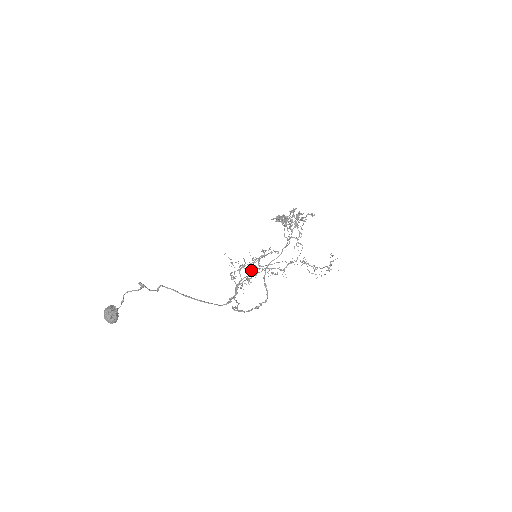
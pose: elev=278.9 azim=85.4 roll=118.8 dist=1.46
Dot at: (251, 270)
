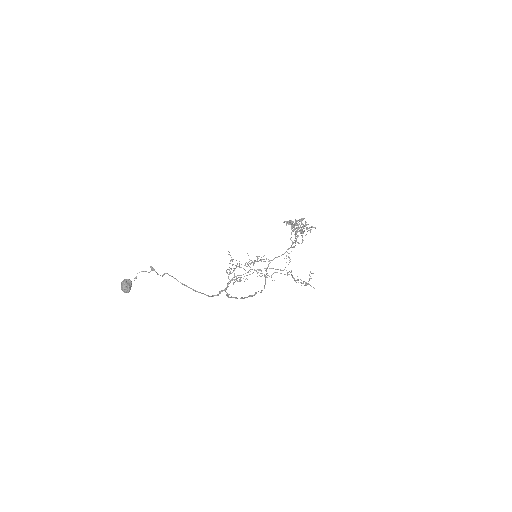
Dot at: (245, 270)
